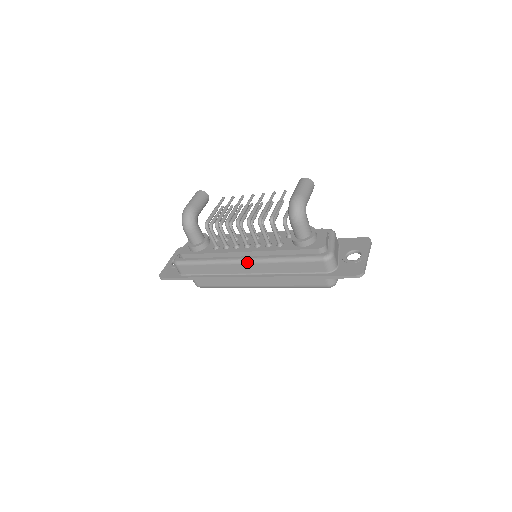
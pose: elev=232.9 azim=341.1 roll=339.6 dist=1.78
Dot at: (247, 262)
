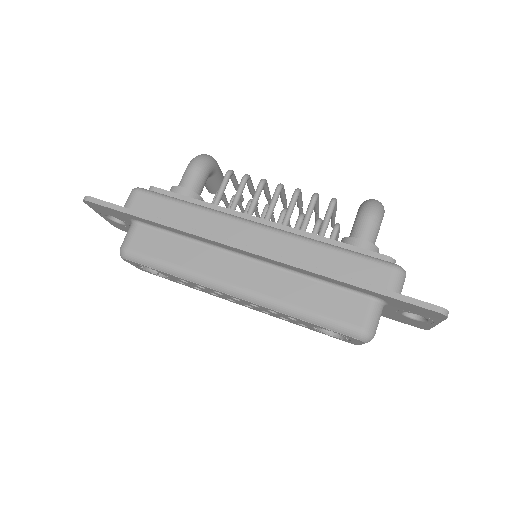
Dot at: (263, 226)
